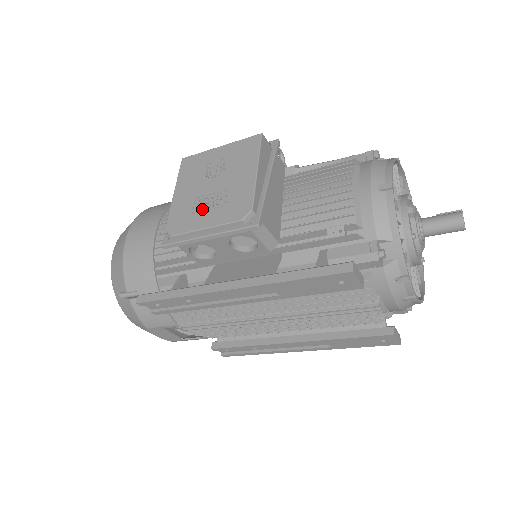
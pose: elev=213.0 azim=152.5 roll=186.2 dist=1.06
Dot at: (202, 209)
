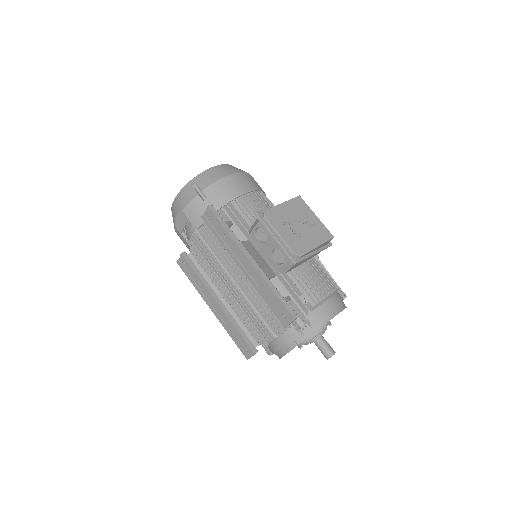
Dot at: (286, 227)
